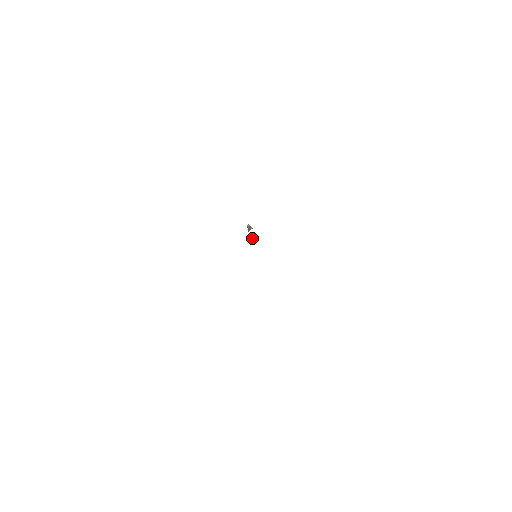
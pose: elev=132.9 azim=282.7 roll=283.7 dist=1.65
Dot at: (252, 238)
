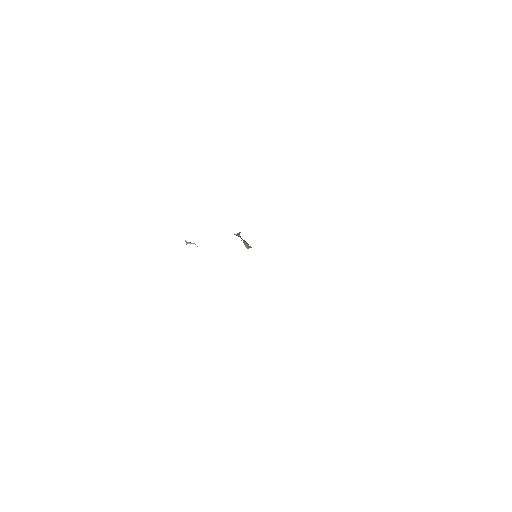
Dot at: (244, 244)
